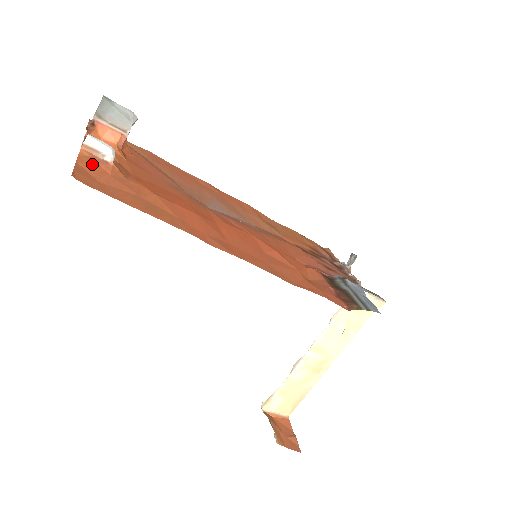
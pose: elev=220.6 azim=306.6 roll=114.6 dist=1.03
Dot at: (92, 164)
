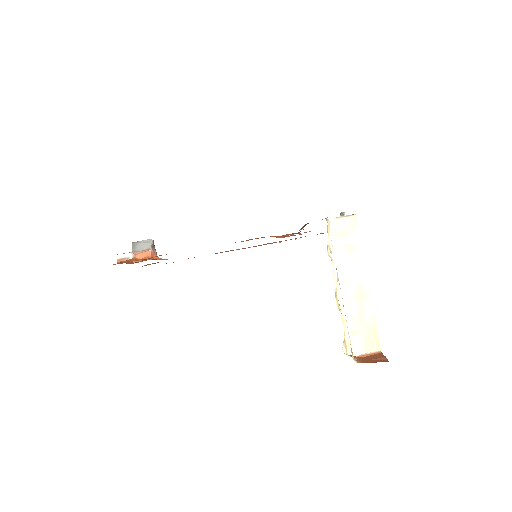
Dot at: occluded
